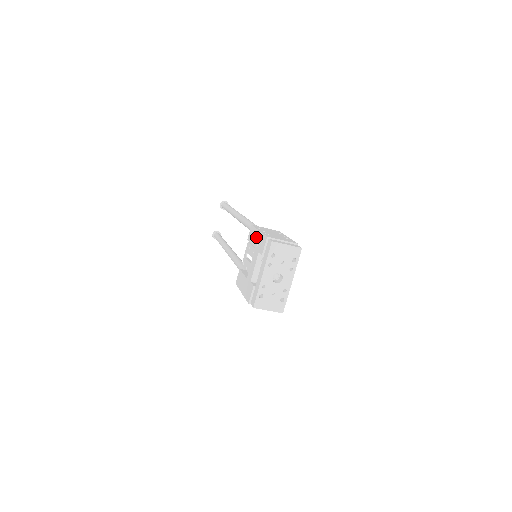
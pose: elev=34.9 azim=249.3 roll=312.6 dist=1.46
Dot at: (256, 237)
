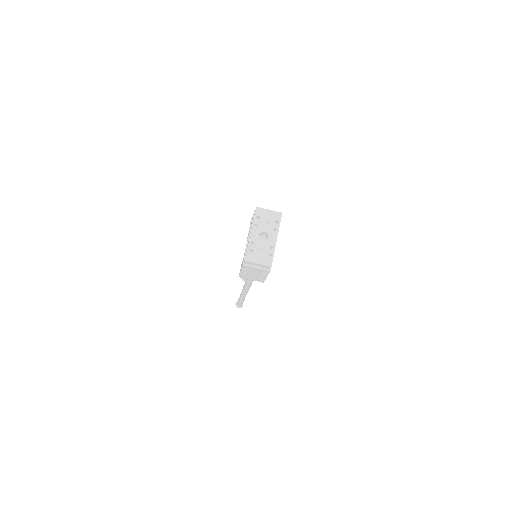
Dot at: occluded
